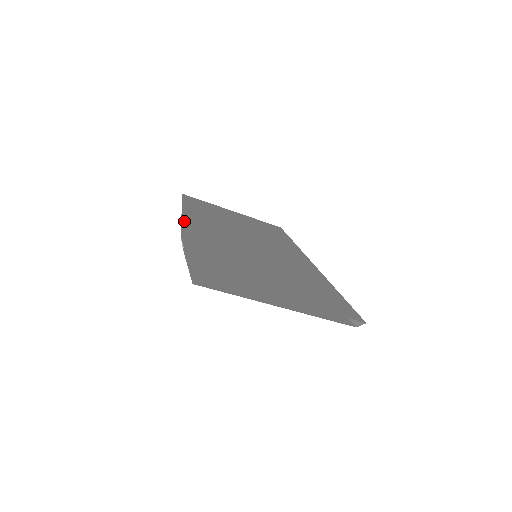
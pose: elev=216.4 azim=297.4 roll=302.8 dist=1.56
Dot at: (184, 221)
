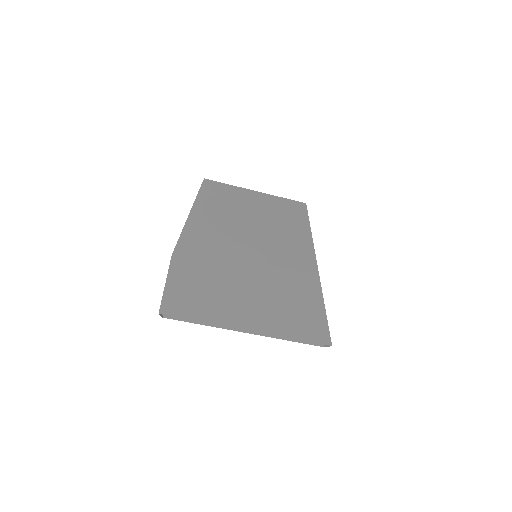
Dot at: (186, 228)
